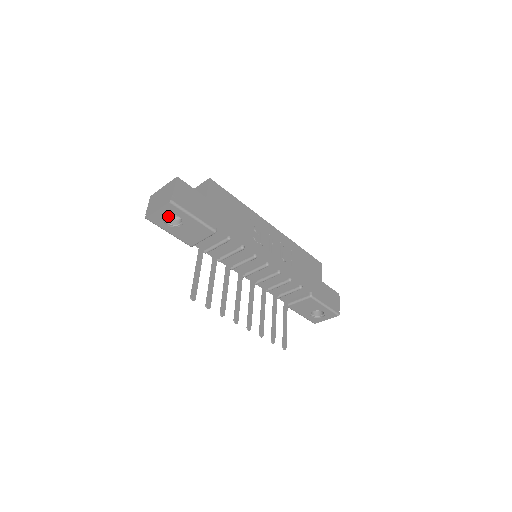
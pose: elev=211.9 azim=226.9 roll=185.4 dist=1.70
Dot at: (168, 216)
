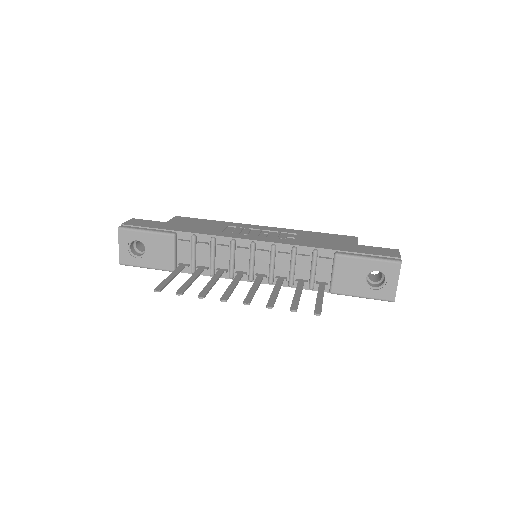
Dot at: (139, 253)
